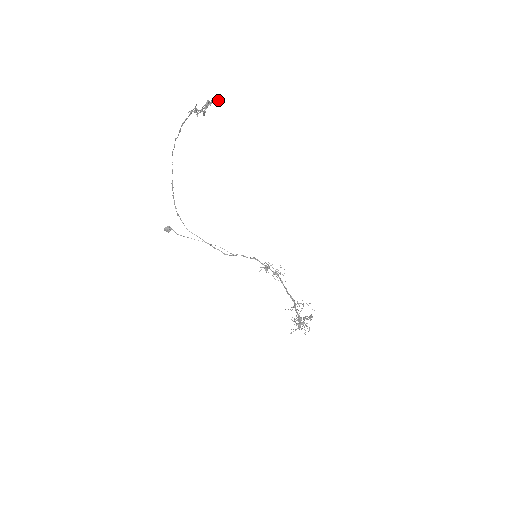
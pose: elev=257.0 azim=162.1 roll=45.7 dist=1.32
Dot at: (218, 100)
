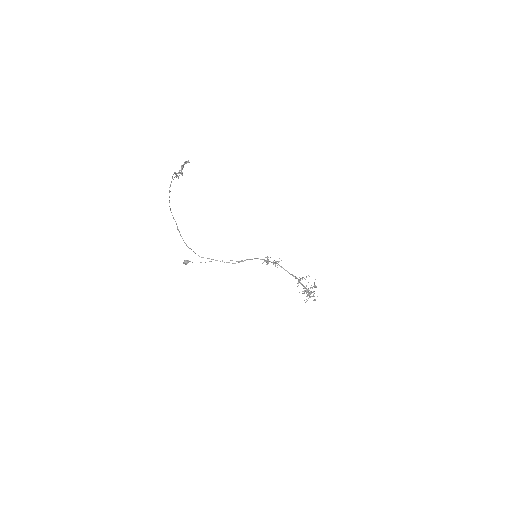
Dot at: (187, 161)
